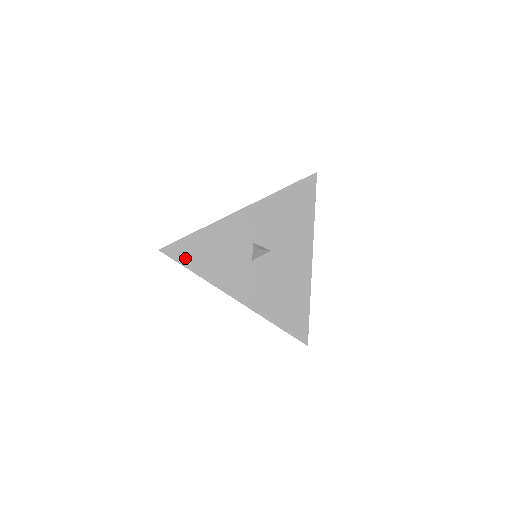
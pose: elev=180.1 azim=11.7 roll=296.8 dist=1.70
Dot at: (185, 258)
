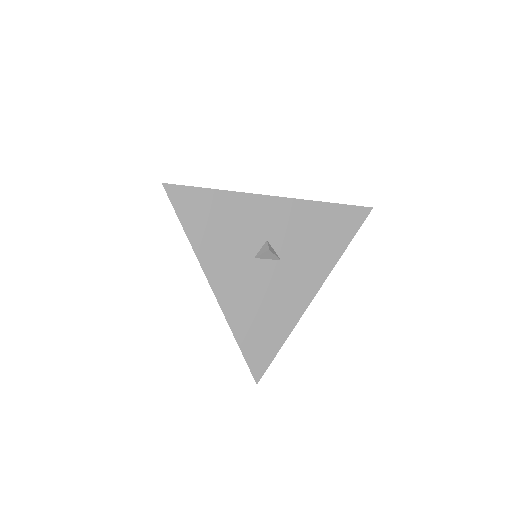
Dot at: (185, 210)
